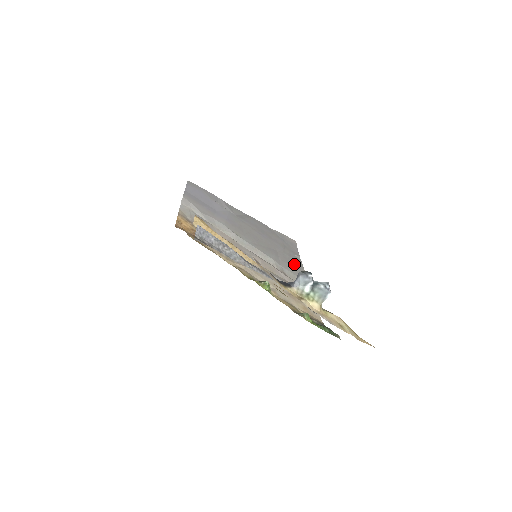
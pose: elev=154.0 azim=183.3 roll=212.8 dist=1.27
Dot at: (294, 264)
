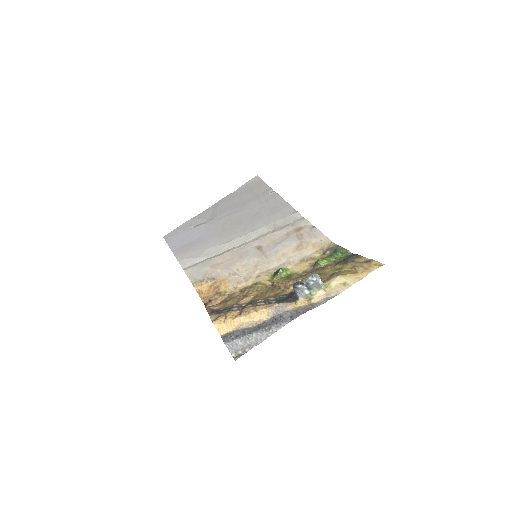
Dot at: (276, 206)
